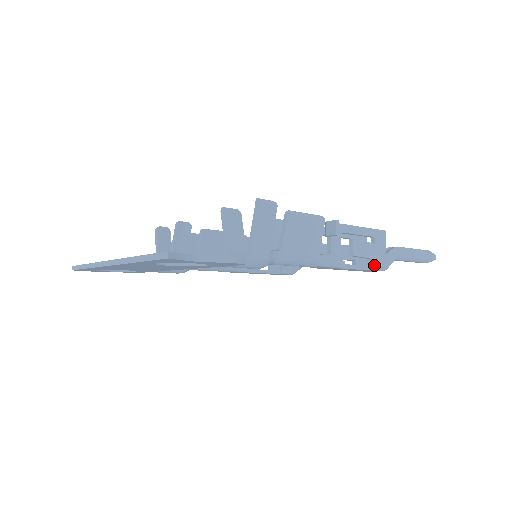
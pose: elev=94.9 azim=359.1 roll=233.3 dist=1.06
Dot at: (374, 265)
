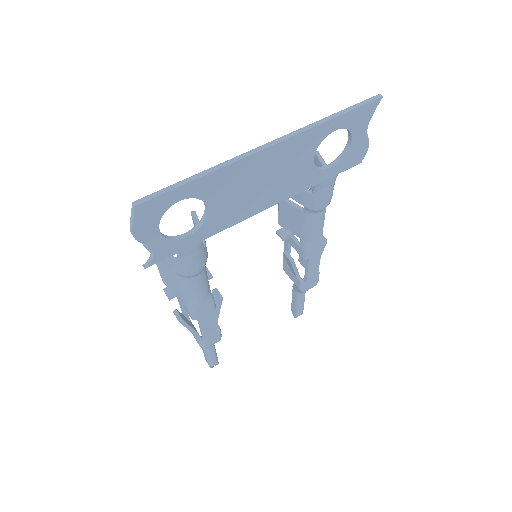
Dot at: occluded
